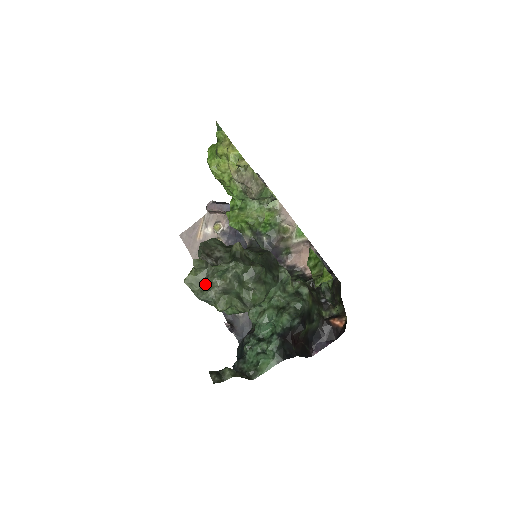
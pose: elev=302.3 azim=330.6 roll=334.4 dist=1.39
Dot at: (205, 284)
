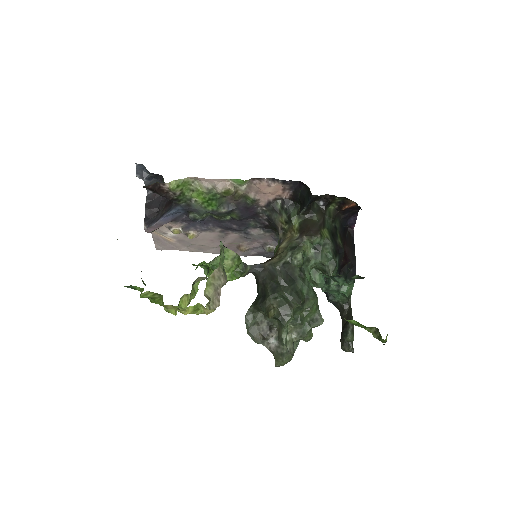
Dot at: (291, 351)
